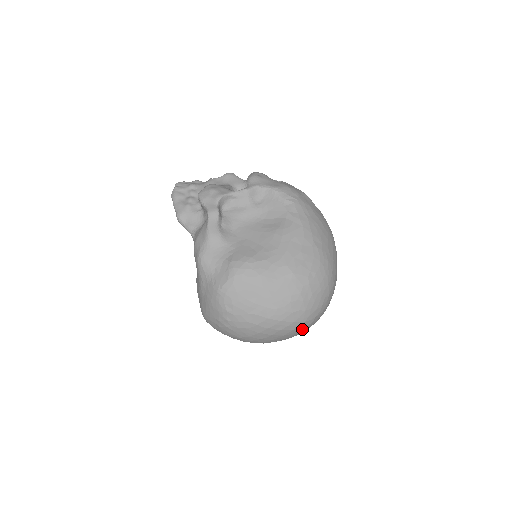
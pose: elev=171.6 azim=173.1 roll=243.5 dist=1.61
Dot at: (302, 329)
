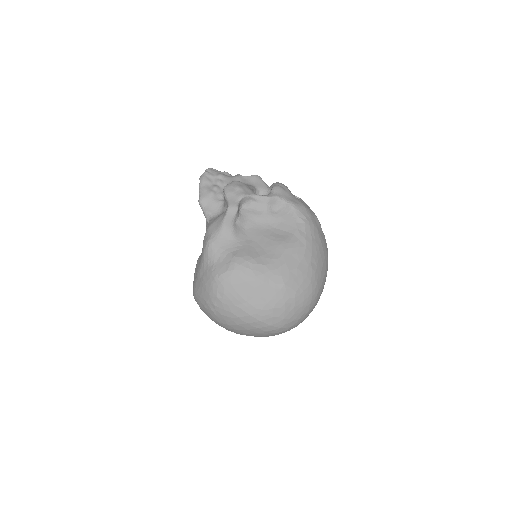
Dot at: (275, 333)
